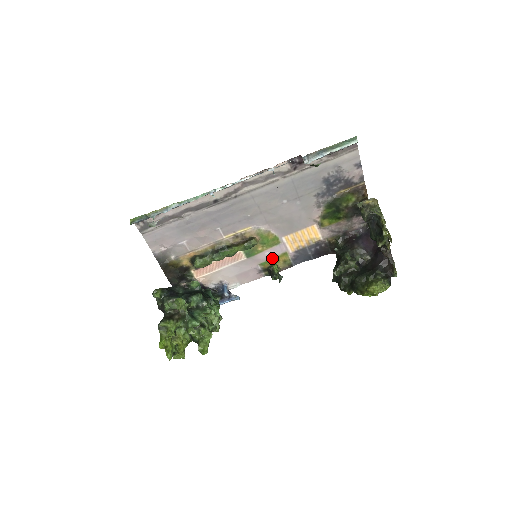
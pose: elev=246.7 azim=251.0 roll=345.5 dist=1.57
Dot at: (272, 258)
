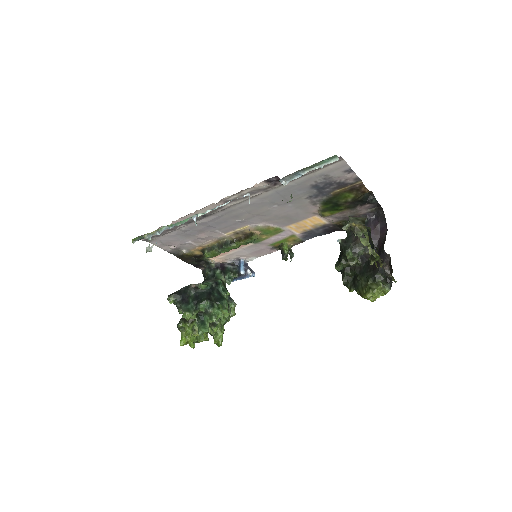
Dot at: (280, 240)
